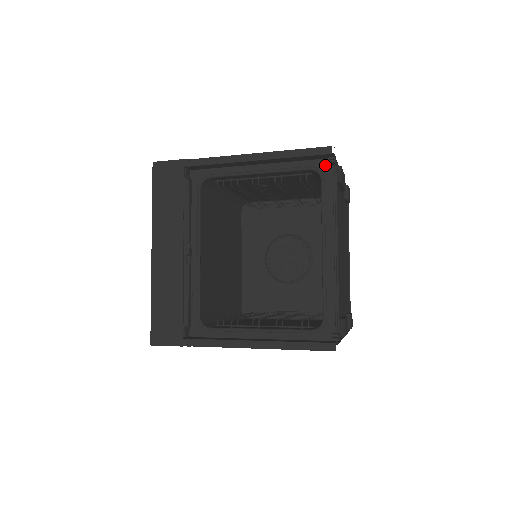
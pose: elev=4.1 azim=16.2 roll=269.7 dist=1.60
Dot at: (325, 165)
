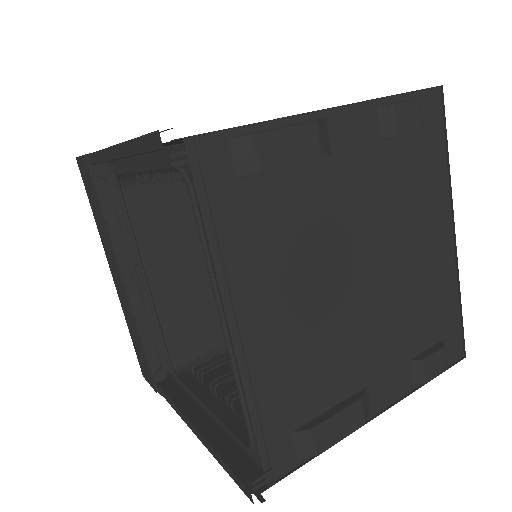
Dot at: occluded
